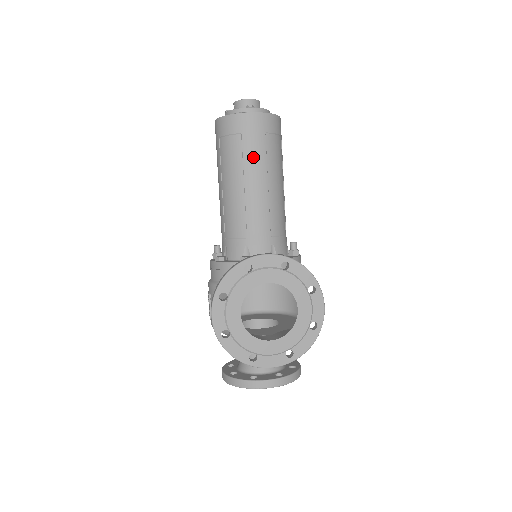
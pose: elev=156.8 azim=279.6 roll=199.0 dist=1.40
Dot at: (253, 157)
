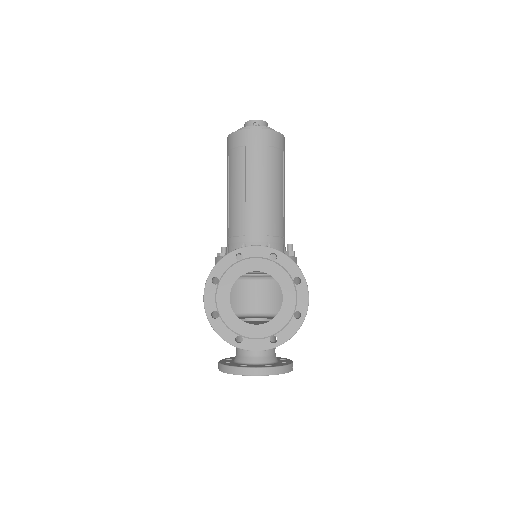
Dot at: (254, 165)
